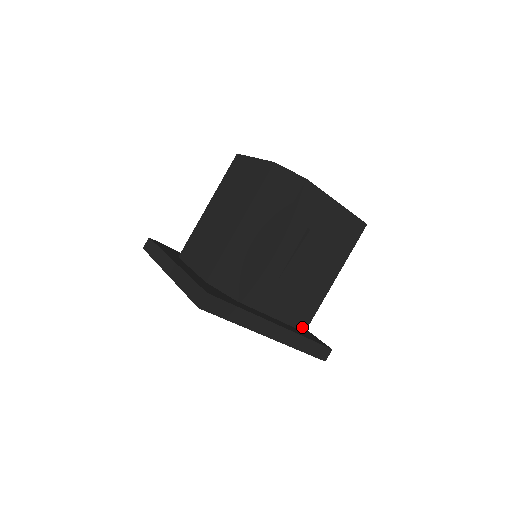
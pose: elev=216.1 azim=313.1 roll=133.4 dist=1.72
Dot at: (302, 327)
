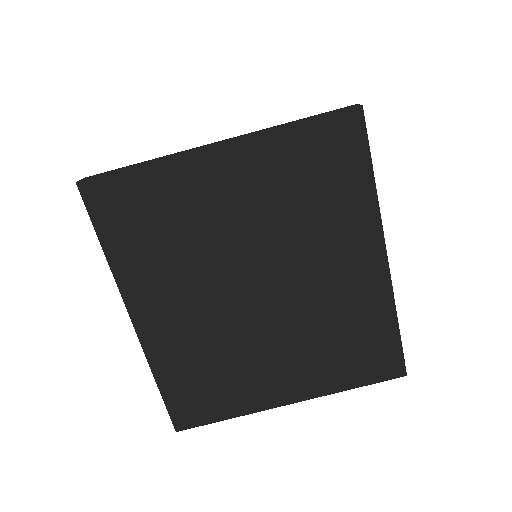
Dot at: occluded
